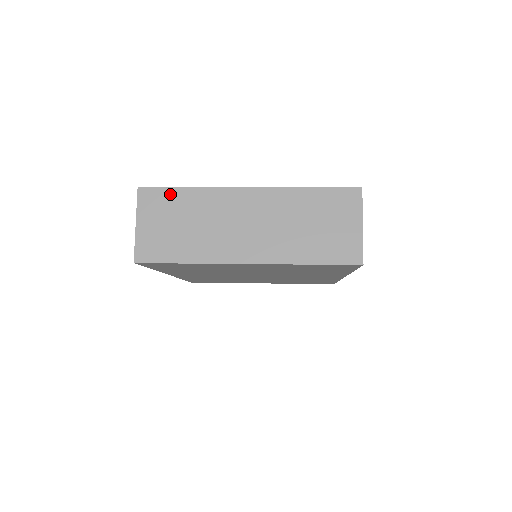
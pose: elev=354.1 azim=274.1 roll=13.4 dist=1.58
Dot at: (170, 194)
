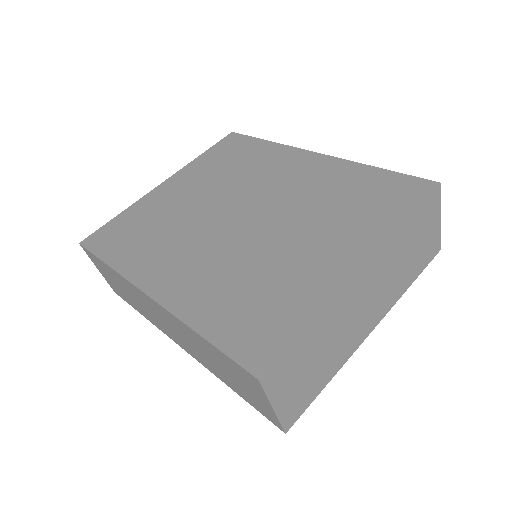
Dot at: (295, 349)
